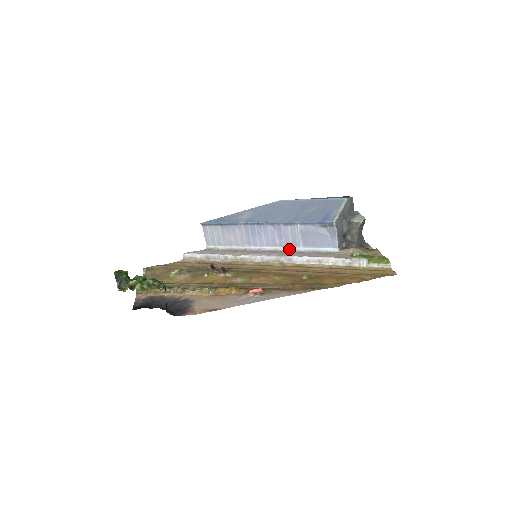
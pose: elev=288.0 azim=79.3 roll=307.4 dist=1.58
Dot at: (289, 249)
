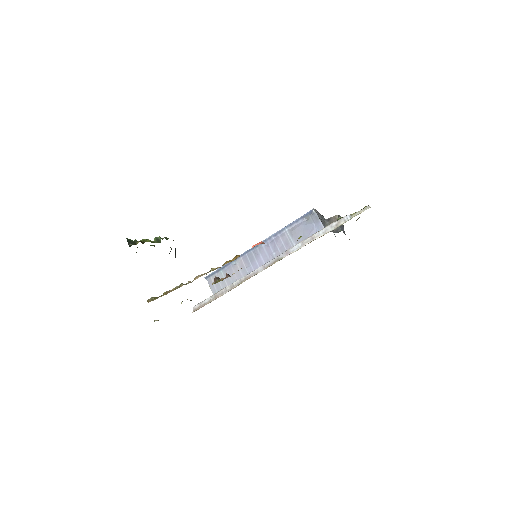
Dot at: occluded
